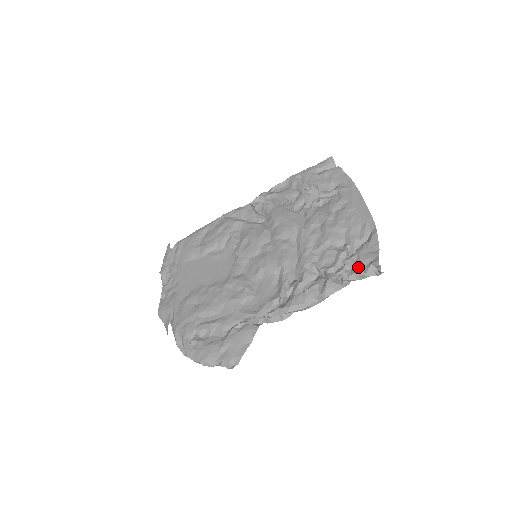
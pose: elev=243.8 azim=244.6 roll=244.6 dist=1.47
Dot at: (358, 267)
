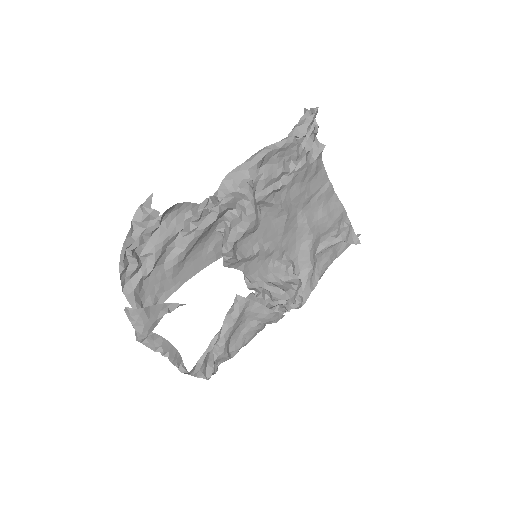
Dot at: occluded
